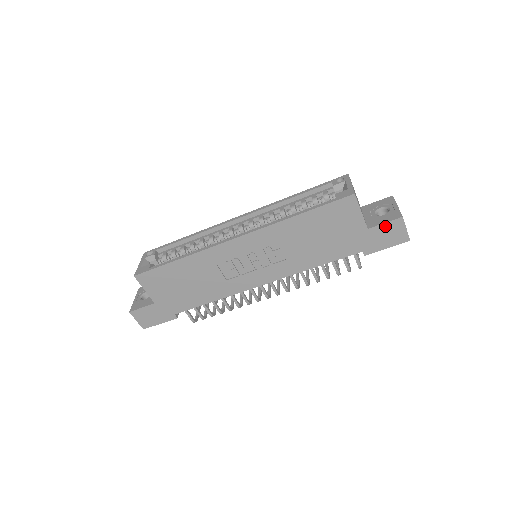
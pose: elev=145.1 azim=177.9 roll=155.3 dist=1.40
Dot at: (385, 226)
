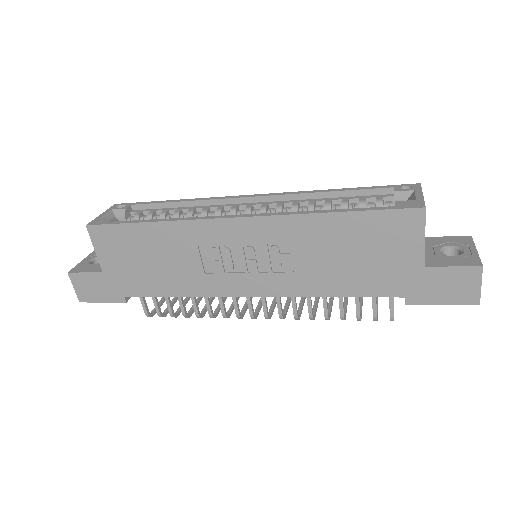
Dot at: (451, 271)
